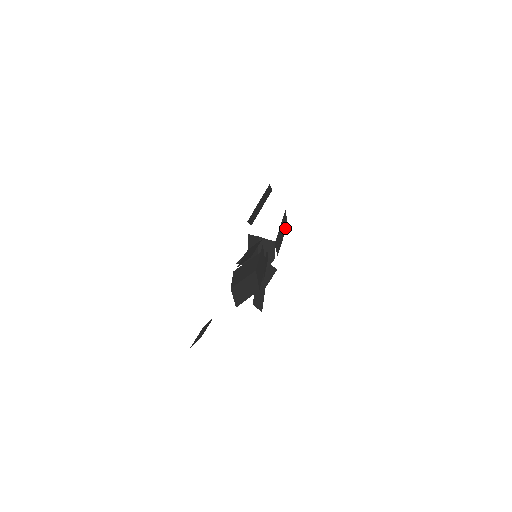
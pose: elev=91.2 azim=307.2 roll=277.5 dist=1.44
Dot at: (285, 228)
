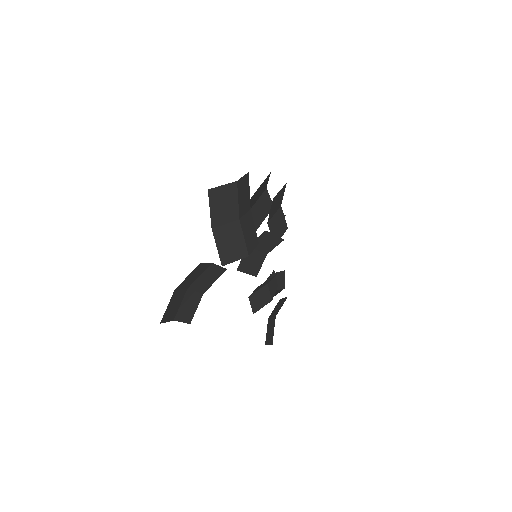
Dot at: (284, 229)
